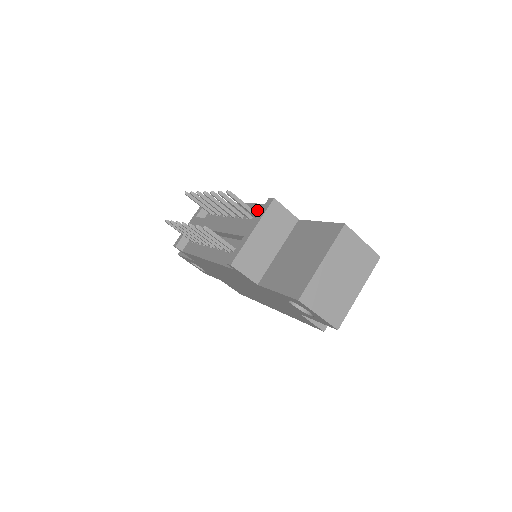
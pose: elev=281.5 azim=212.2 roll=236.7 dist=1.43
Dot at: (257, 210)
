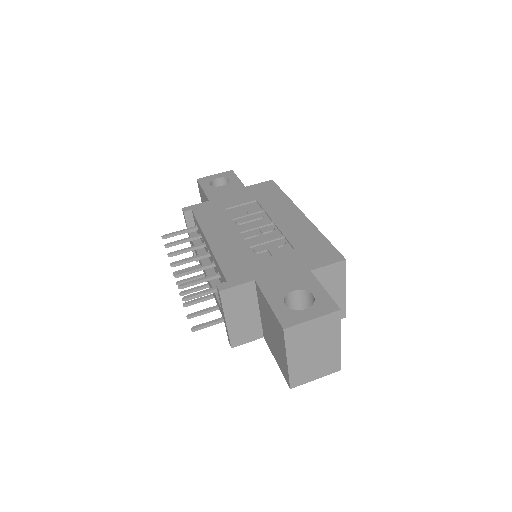
Dot at: (219, 272)
